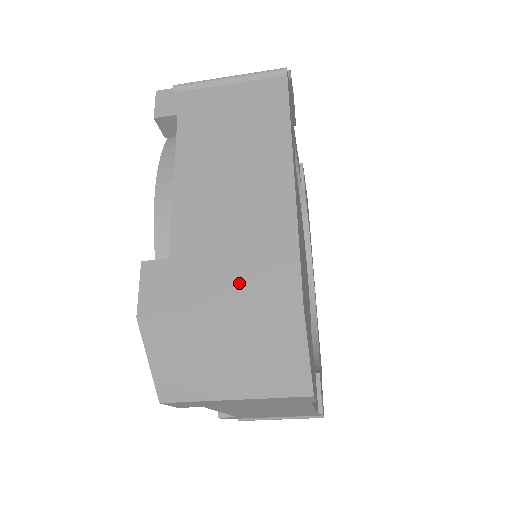
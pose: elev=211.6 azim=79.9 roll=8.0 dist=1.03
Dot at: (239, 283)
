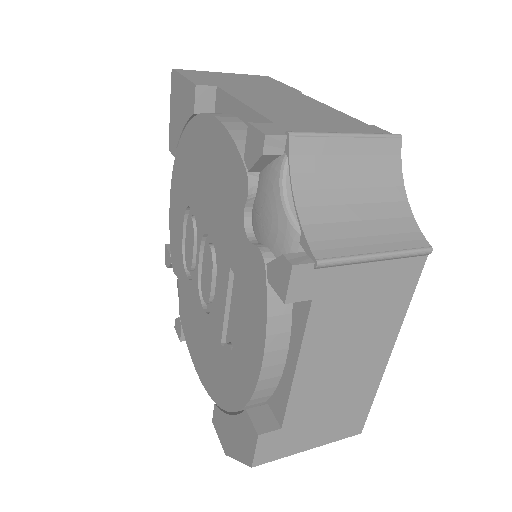
Dot at: (328, 432)
